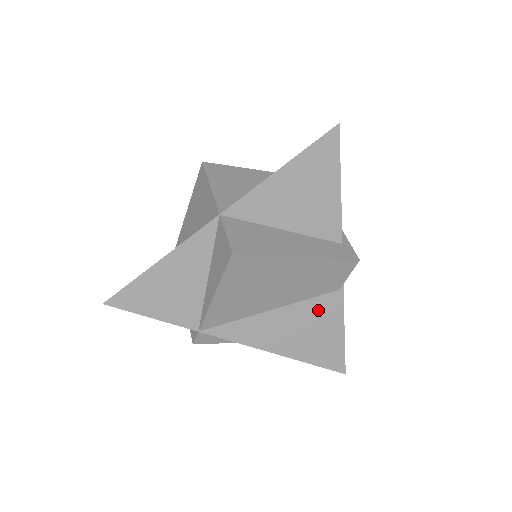
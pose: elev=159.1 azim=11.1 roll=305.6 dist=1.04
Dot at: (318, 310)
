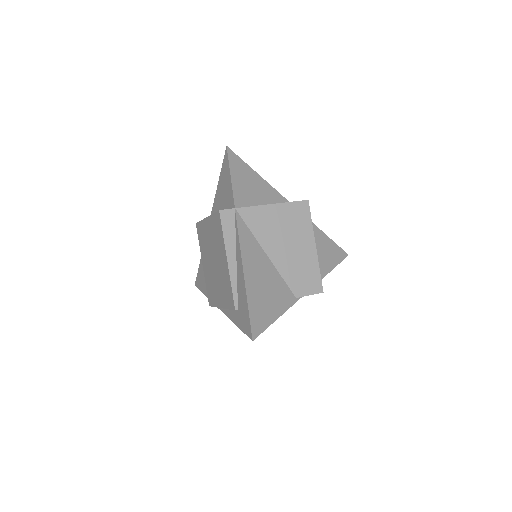
Dot at: (280, 289)
